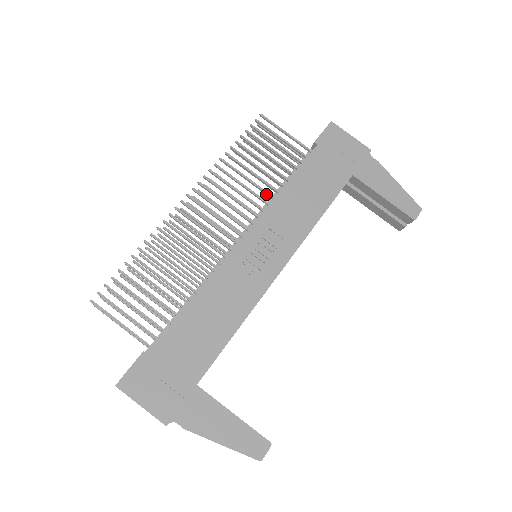
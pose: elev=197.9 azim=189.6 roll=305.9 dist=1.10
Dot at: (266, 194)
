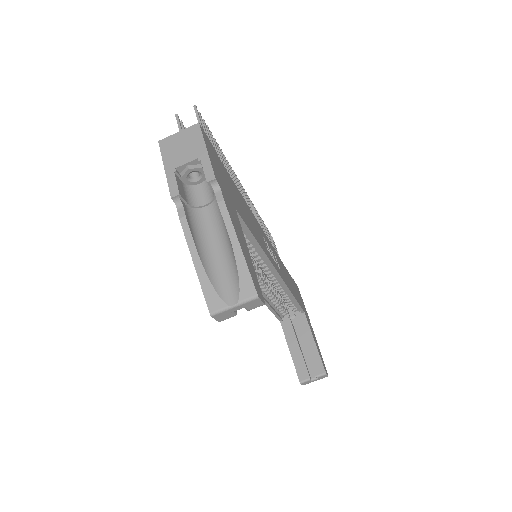
Dot at: occluded
